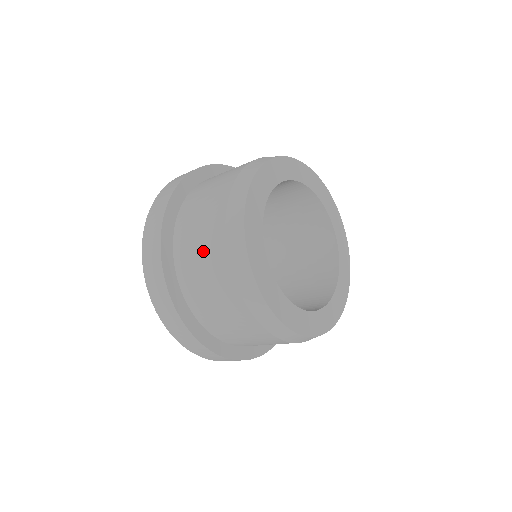
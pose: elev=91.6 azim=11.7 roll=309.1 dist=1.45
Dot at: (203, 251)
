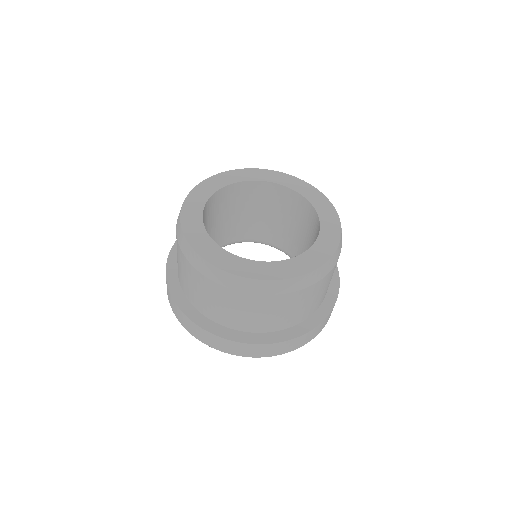
Dot at: (219, 302)
